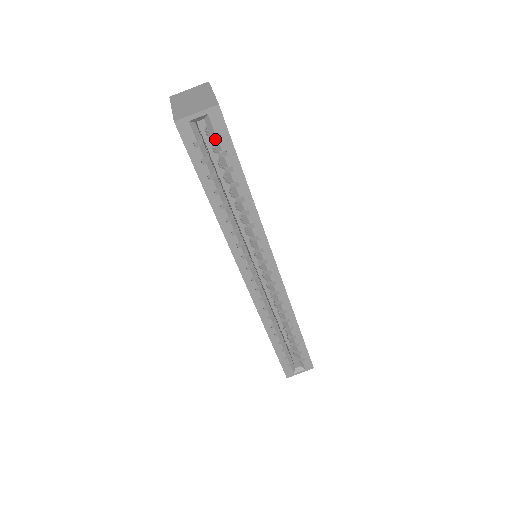
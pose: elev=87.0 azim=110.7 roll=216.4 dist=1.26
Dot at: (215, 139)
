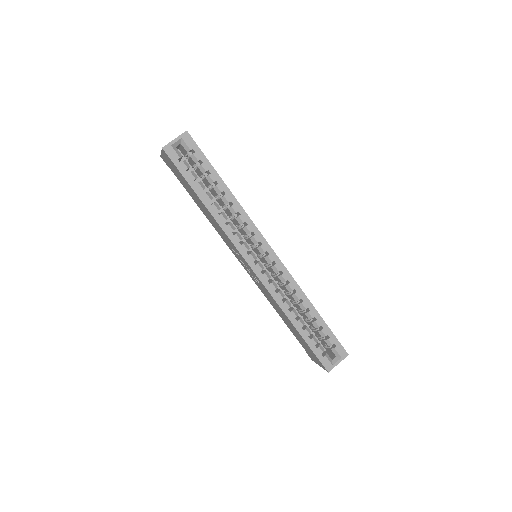
Dot at: (192, 155)
